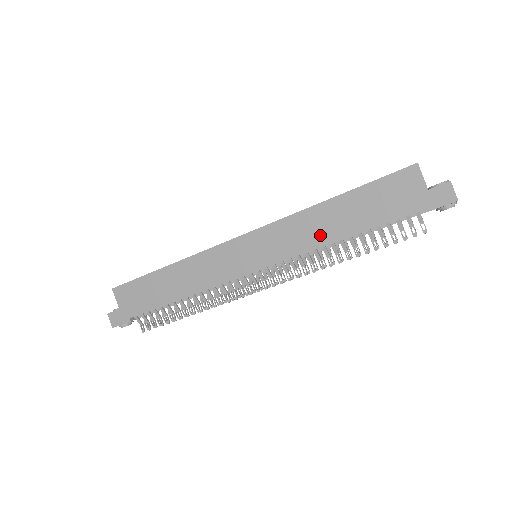
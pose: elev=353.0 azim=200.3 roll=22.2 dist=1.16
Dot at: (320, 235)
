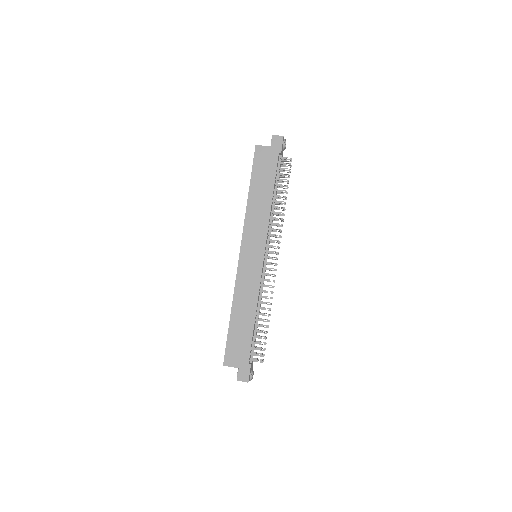
Dot at: (264, 209)
